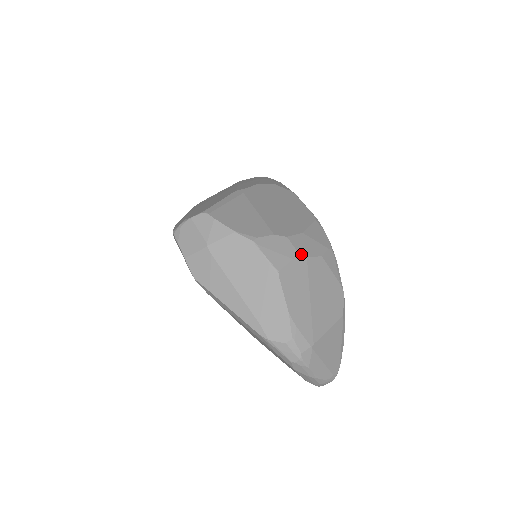
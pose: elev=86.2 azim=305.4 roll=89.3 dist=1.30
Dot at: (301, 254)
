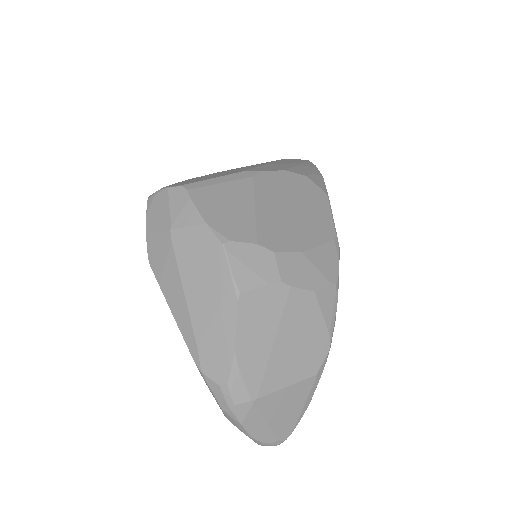
Dot at: (284, 280)
